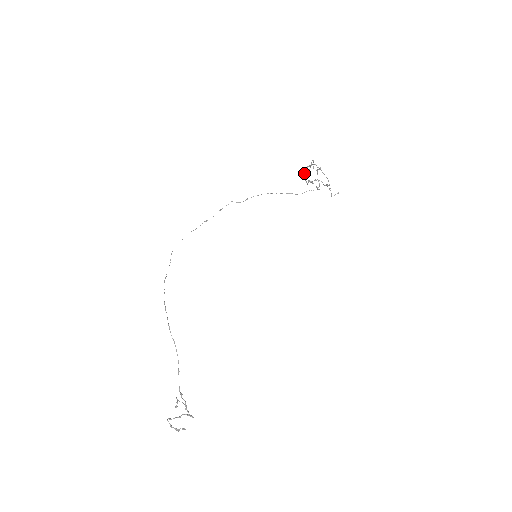
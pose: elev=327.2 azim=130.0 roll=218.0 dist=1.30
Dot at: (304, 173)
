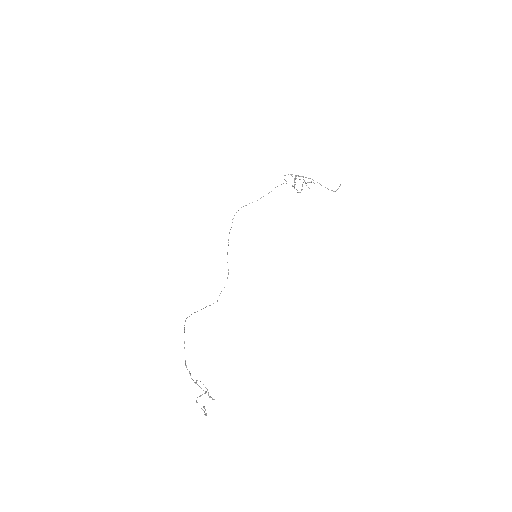
Dot at: (294, 188)
